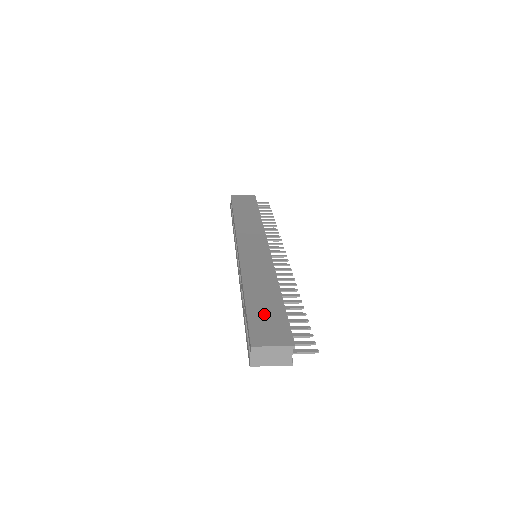
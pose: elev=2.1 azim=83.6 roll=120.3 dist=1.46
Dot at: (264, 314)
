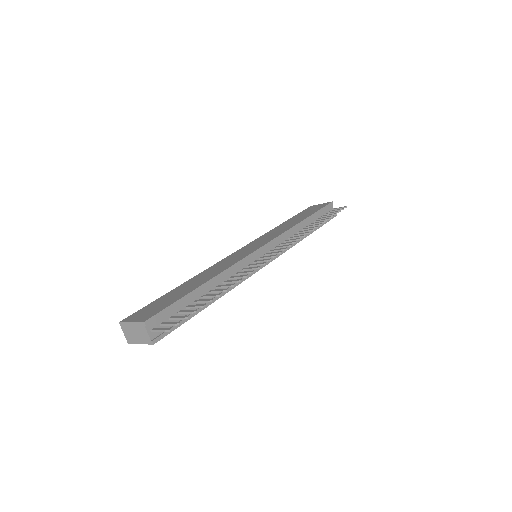
Dot at: (166, 299)
